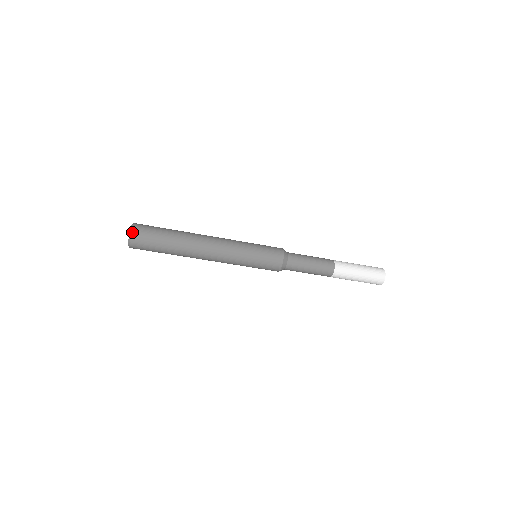
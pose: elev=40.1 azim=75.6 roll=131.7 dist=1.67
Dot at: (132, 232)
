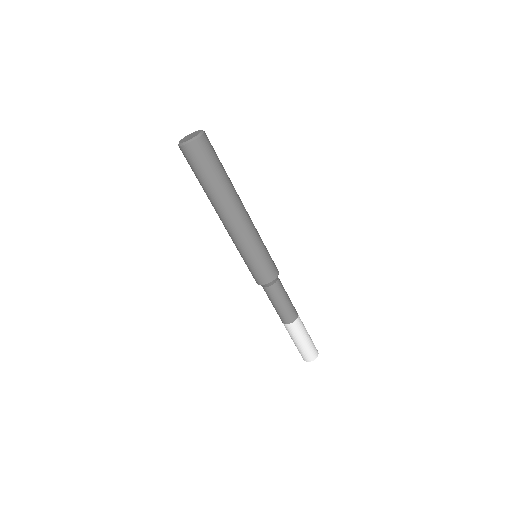
Dot at: (201, 137)
